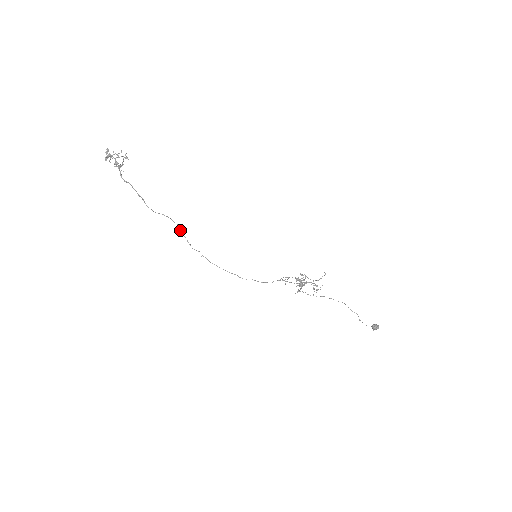
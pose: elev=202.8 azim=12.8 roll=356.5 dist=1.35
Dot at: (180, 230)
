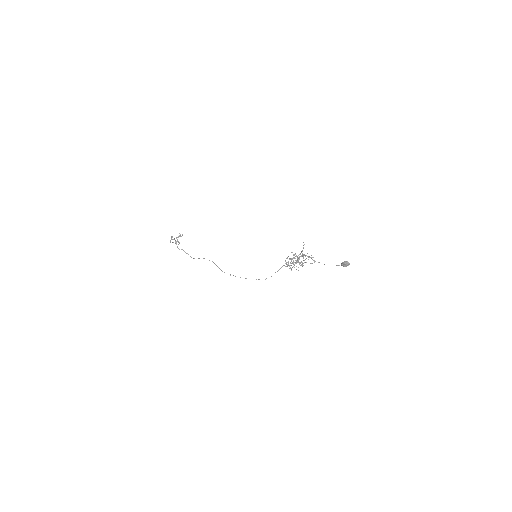
Dot at: occluded
